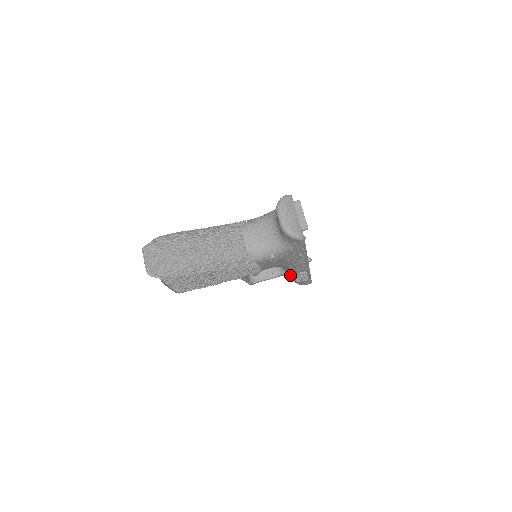
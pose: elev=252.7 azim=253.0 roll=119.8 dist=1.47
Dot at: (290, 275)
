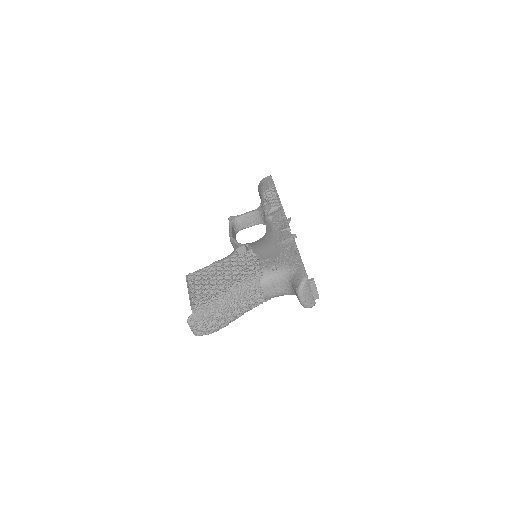
Dot at: occluded
